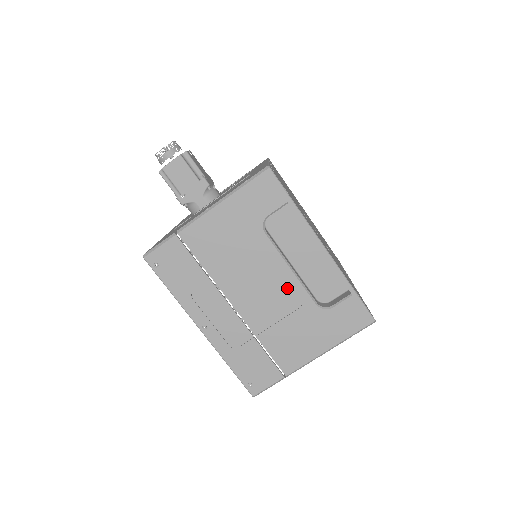
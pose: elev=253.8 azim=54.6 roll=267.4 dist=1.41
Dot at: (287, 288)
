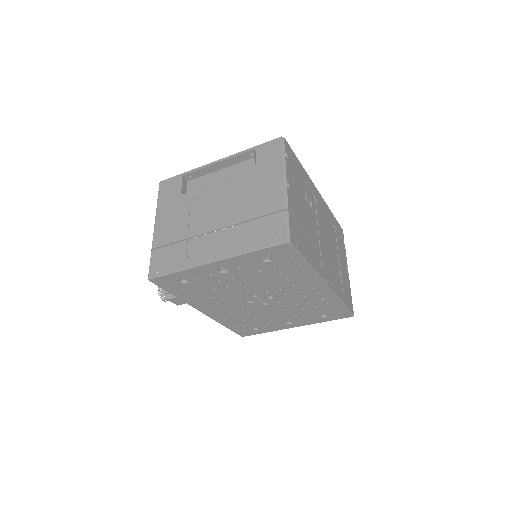
Dot at: (225, 190)
